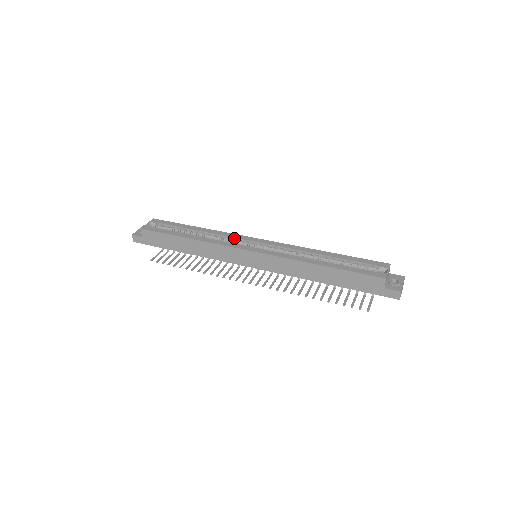
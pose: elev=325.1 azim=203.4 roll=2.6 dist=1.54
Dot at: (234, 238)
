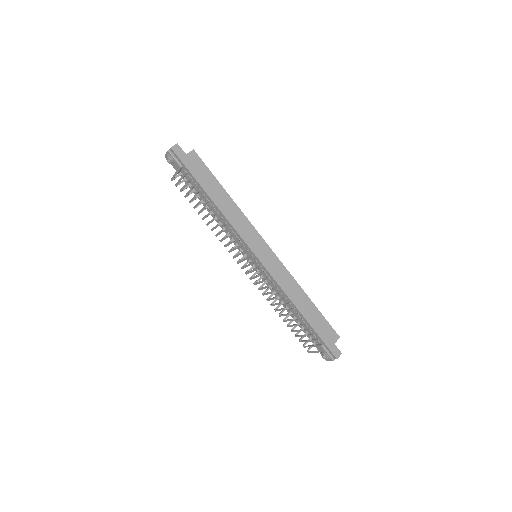
Dot at: occluded
